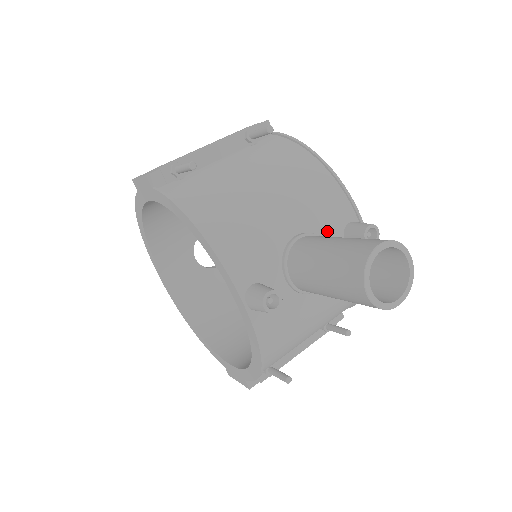
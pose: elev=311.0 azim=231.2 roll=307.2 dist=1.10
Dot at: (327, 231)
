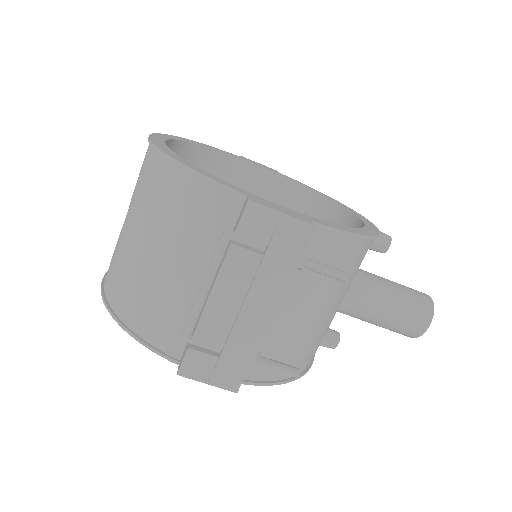
Dot at: occluded
